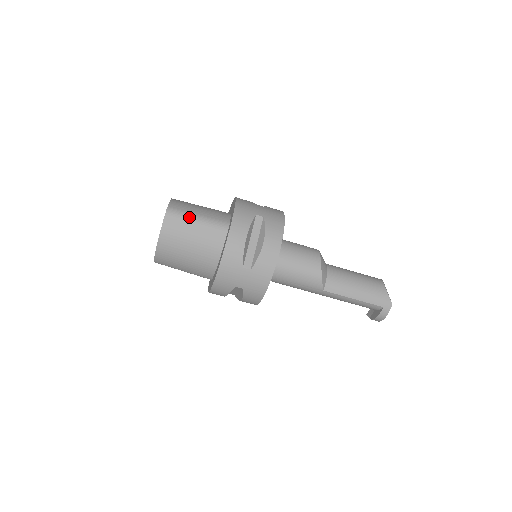
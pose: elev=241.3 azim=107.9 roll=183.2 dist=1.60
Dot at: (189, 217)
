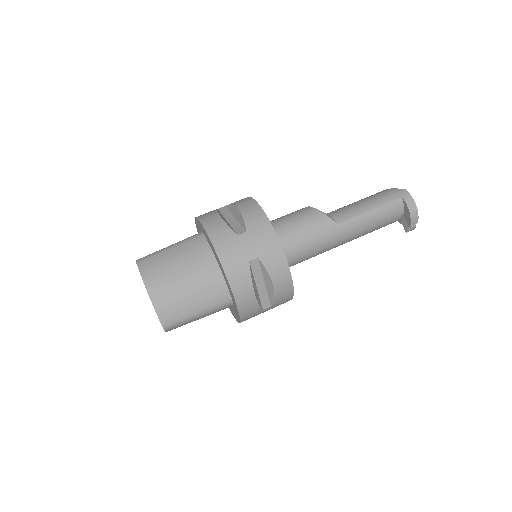
Dot at: (161, 251)
